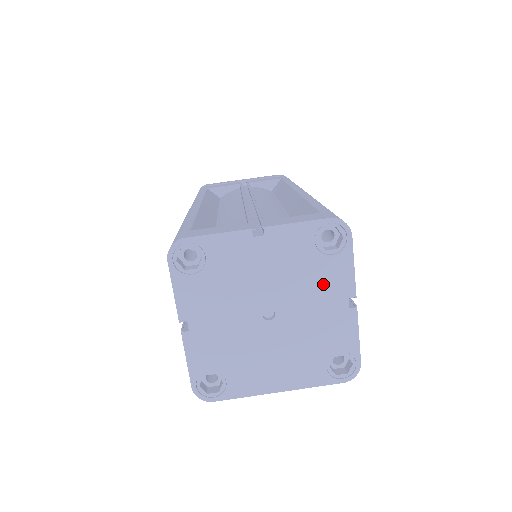
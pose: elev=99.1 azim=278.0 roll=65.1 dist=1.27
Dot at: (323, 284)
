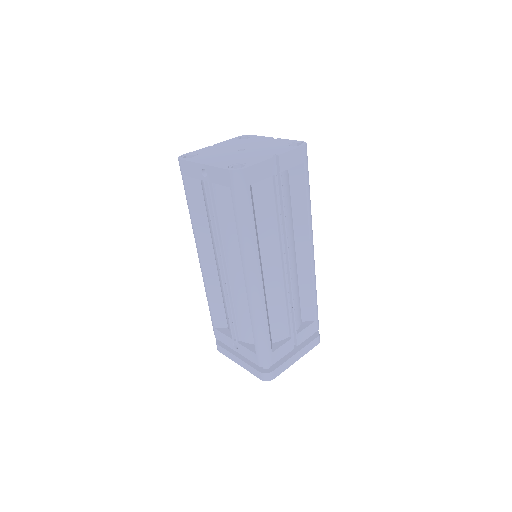
Dot at: (273, 150)
